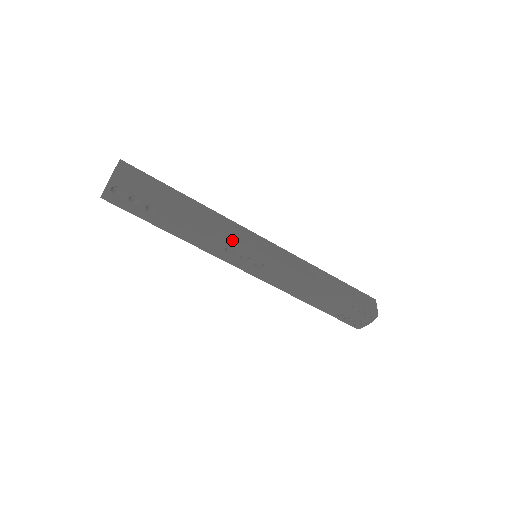
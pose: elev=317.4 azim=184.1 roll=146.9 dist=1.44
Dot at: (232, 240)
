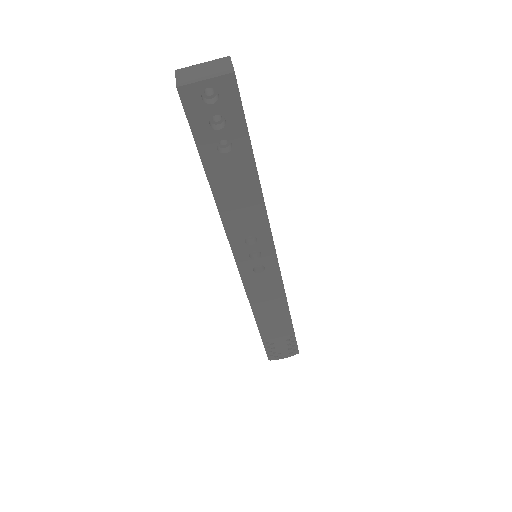
Dot at: (265, 232)
